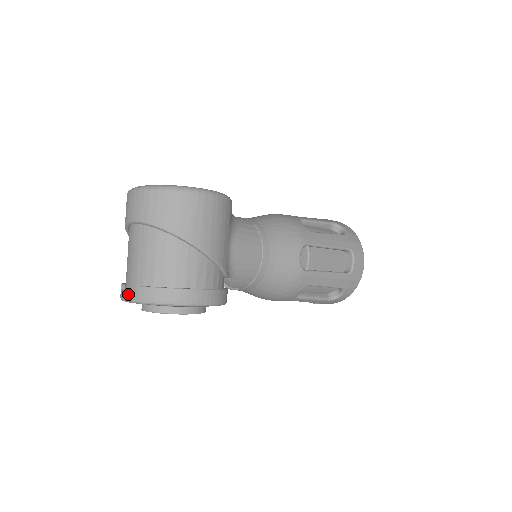
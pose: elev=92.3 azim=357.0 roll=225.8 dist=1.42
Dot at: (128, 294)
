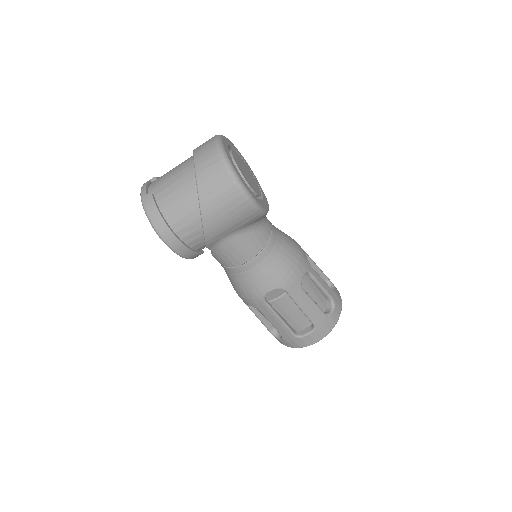
Dot at: (145, 188)
